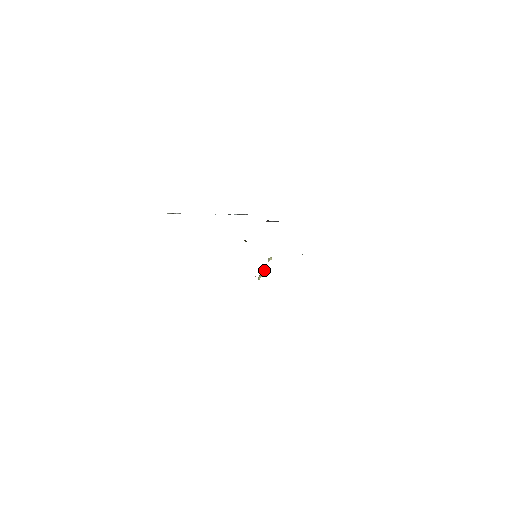
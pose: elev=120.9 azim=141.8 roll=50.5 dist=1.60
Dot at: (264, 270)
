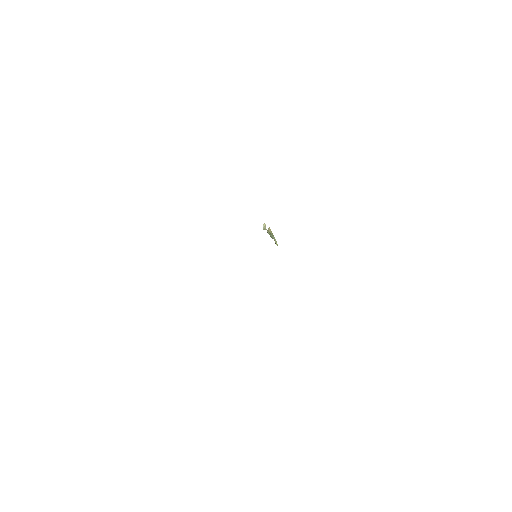
Dot at: (272, 236)
